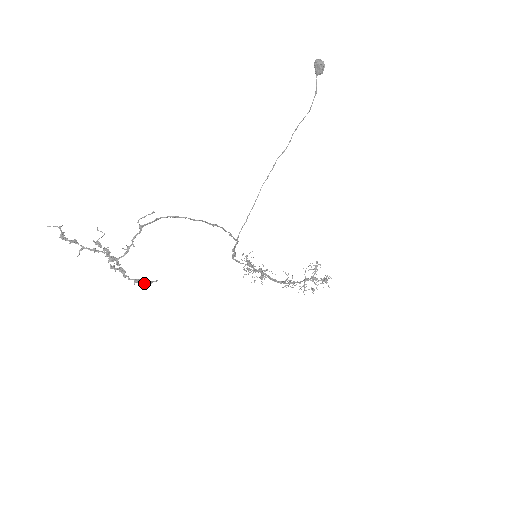
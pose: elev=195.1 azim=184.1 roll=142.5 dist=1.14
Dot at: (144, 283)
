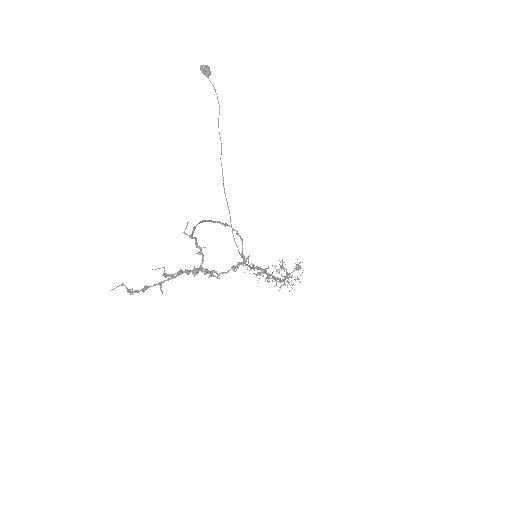
Dot at: (242, 264)
